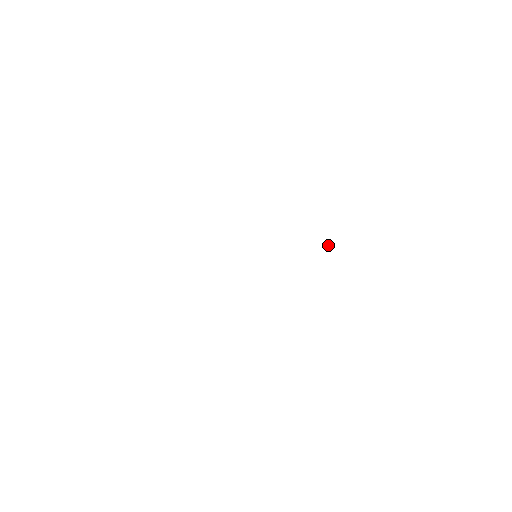
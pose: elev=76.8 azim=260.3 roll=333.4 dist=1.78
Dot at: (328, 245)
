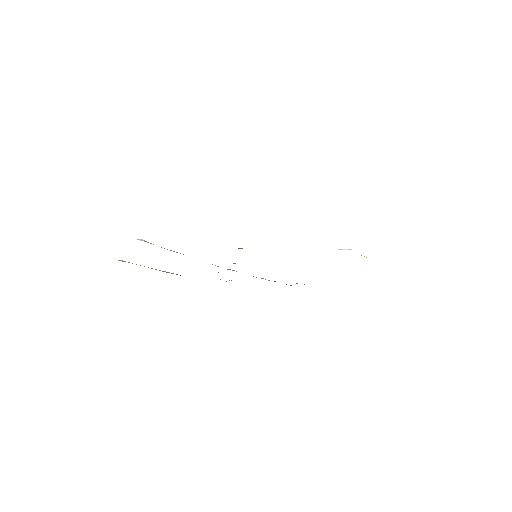
Dot at: (351, 249)
